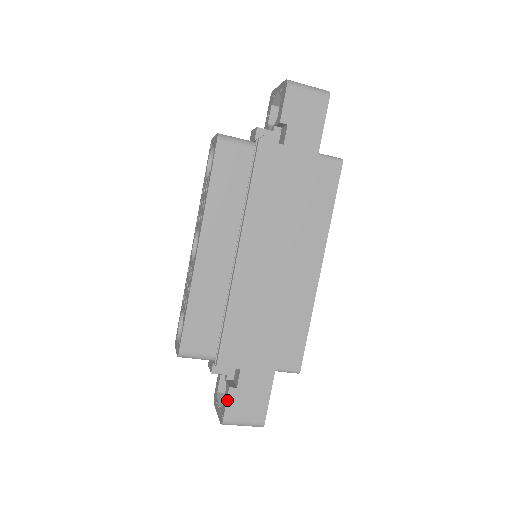
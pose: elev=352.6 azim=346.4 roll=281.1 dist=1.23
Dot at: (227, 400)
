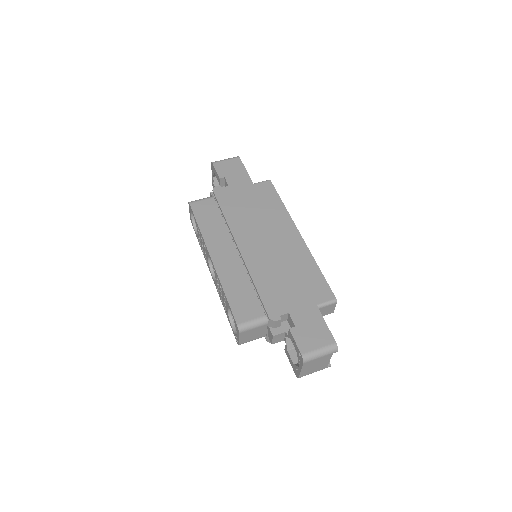
Dot at: (294, 338)
